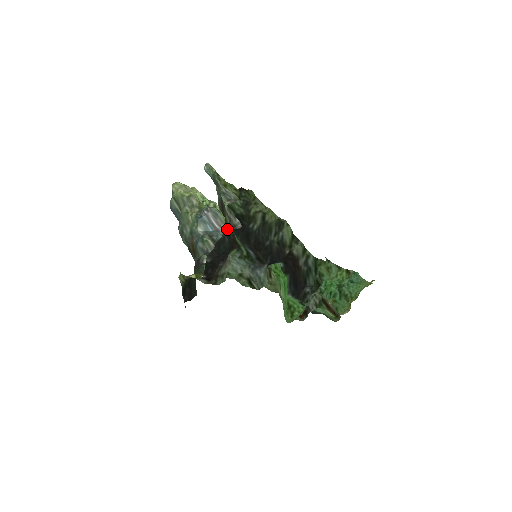
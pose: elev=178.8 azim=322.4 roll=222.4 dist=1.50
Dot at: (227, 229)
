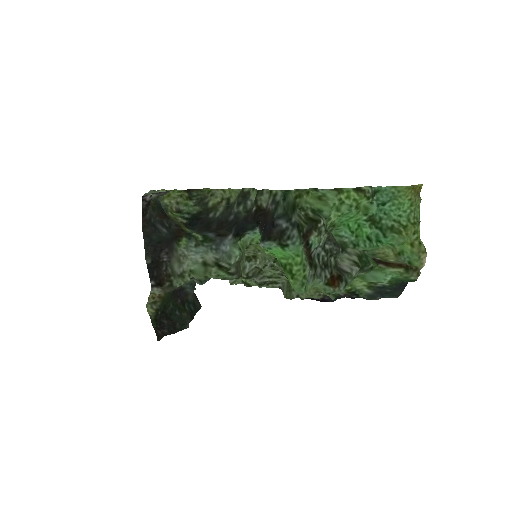
Dot at: (148, 213)
